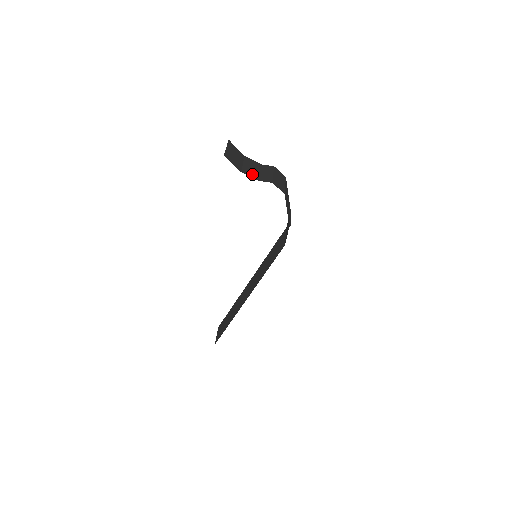
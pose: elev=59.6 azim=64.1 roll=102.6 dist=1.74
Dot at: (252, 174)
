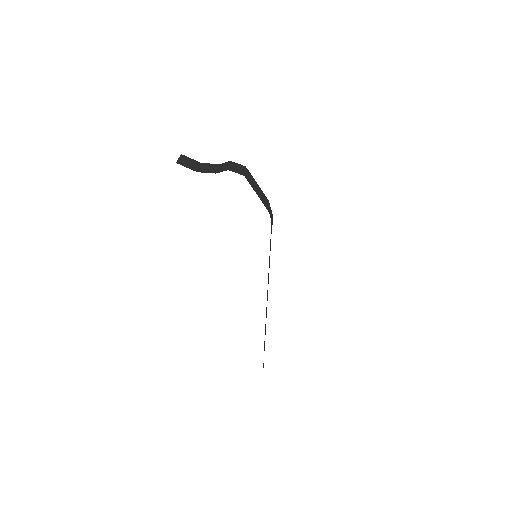
Dot at: (209, 171)
